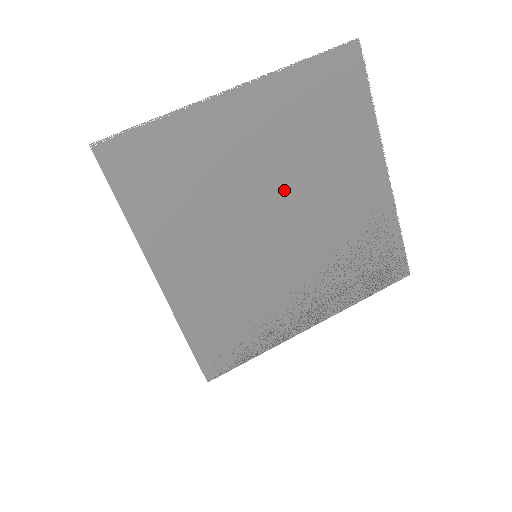
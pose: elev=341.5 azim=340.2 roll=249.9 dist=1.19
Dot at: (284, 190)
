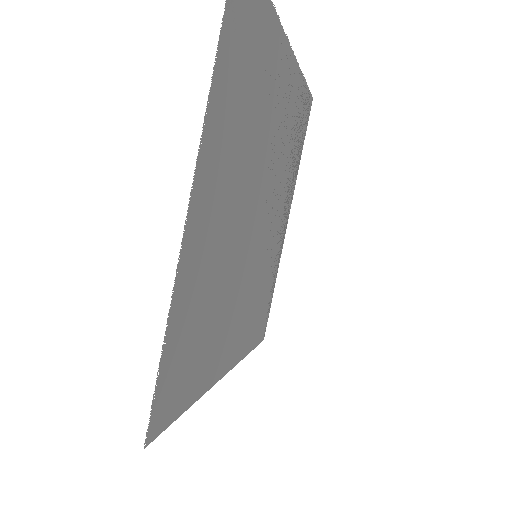
Dot at: (251, 191)
